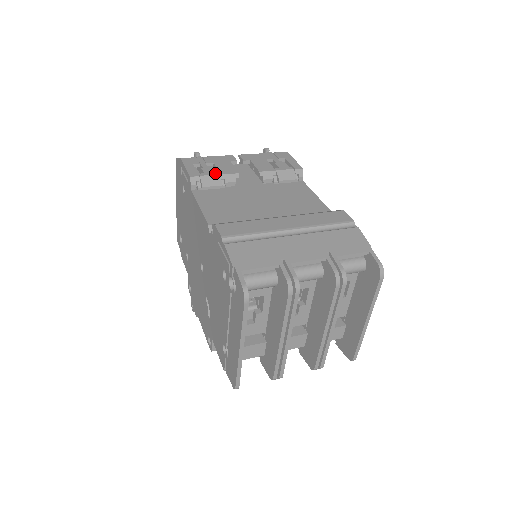
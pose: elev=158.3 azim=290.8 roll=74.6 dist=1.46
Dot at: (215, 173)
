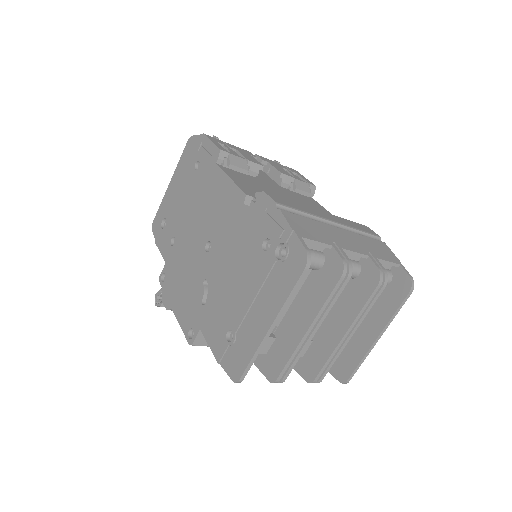
Dot at: (242, 157)
